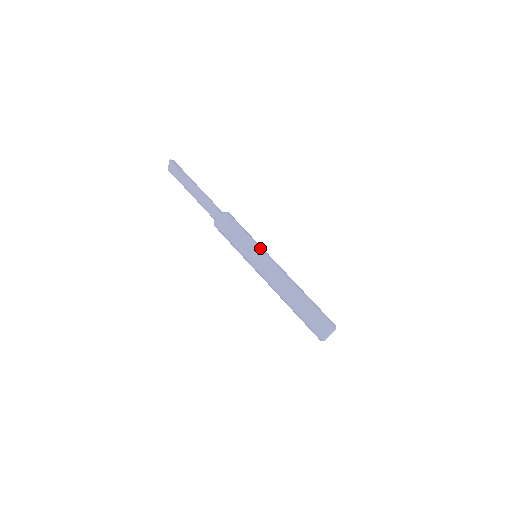
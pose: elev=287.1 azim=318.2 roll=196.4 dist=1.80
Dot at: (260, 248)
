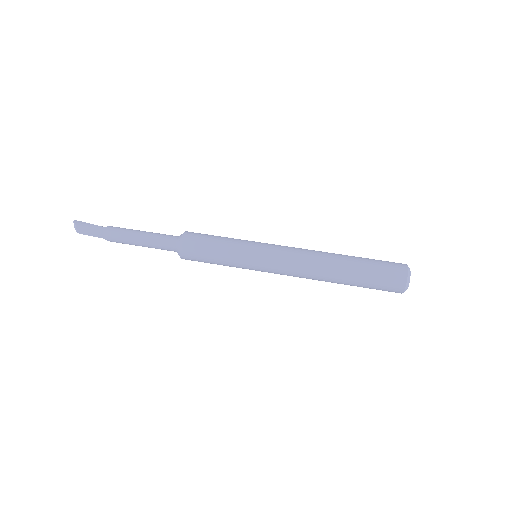
Dot at: (256, 242)
